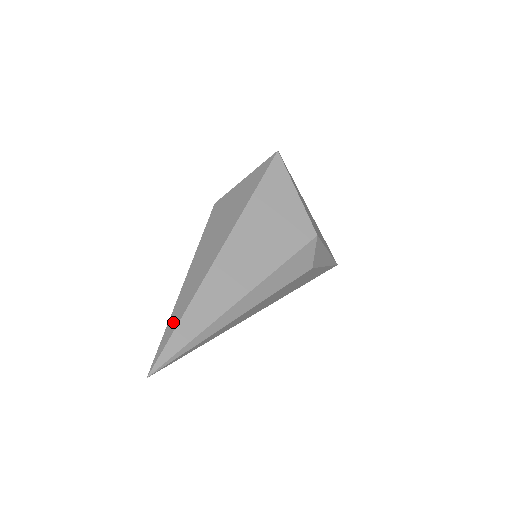
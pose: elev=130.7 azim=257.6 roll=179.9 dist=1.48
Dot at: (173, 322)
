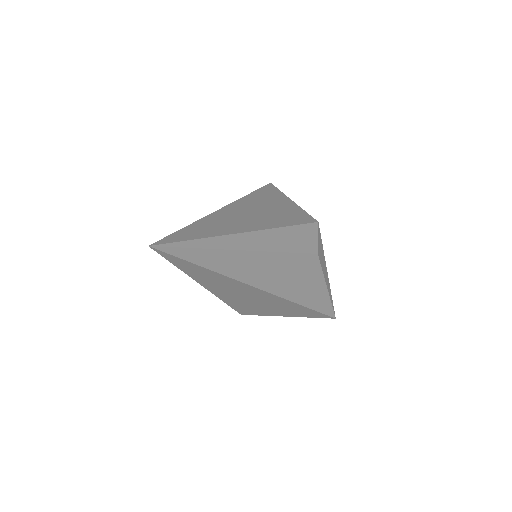
Dot at: occluded
